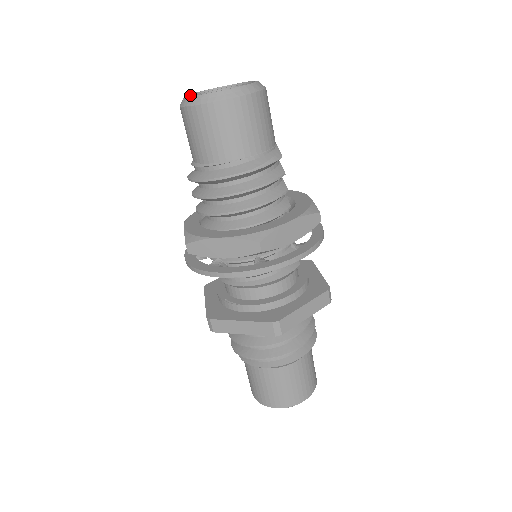
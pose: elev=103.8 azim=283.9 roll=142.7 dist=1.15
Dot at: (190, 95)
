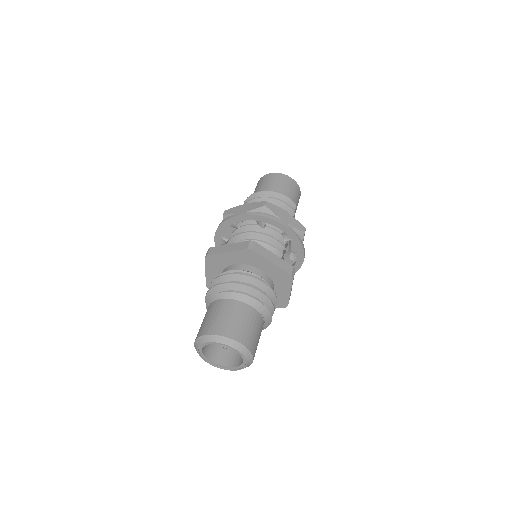
Dot at: occluded
